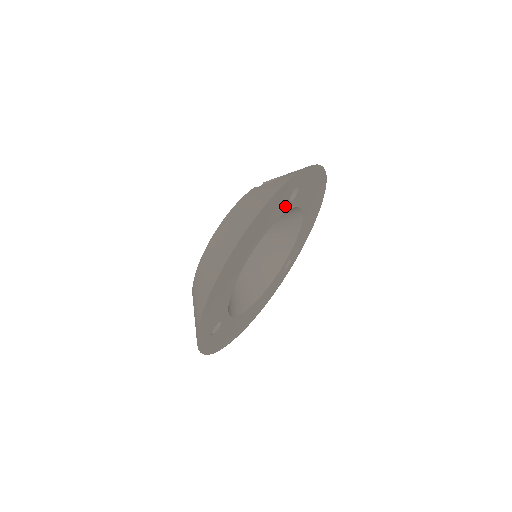
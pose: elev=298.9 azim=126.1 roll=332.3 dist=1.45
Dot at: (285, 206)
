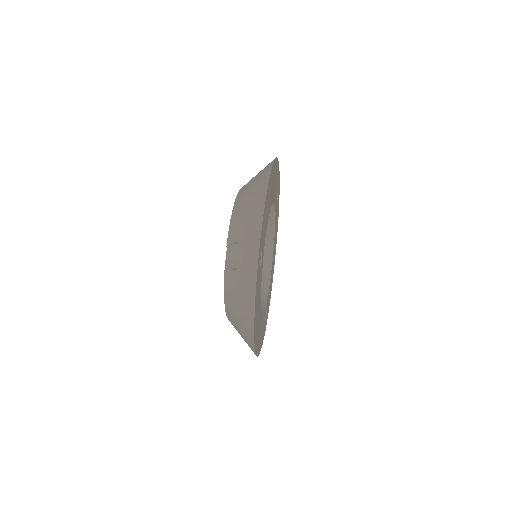
Dot at: (276, 198)
